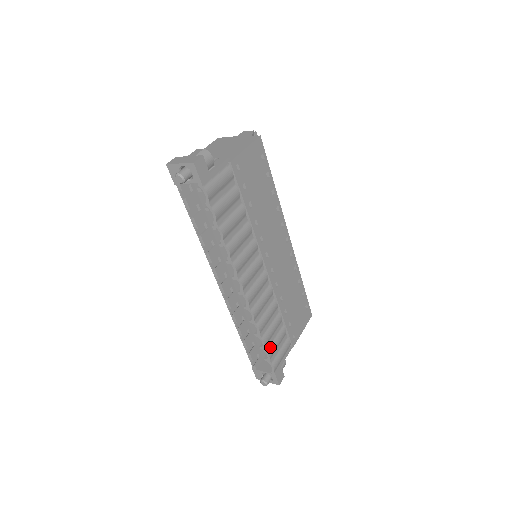
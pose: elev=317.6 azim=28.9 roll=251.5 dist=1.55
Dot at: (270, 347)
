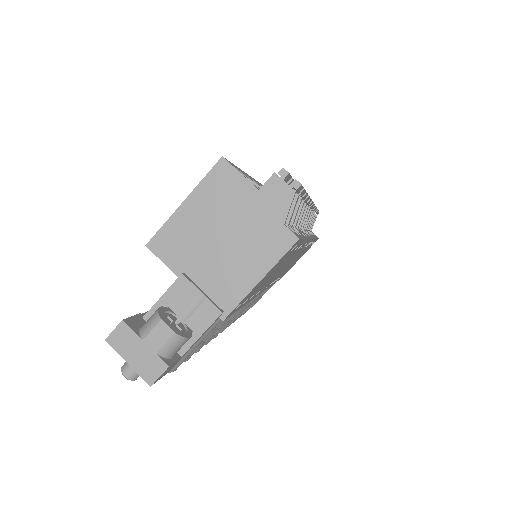
Dot at: occluded
